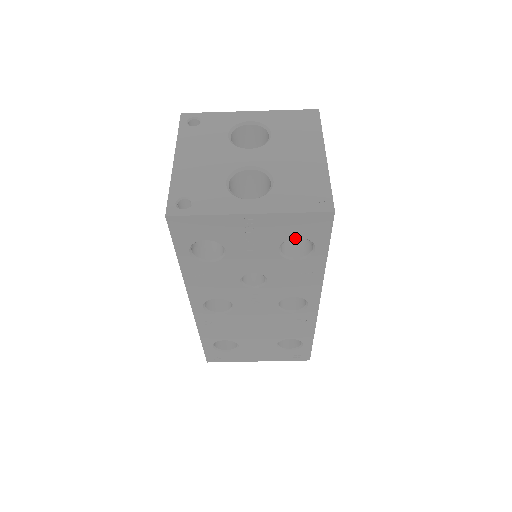
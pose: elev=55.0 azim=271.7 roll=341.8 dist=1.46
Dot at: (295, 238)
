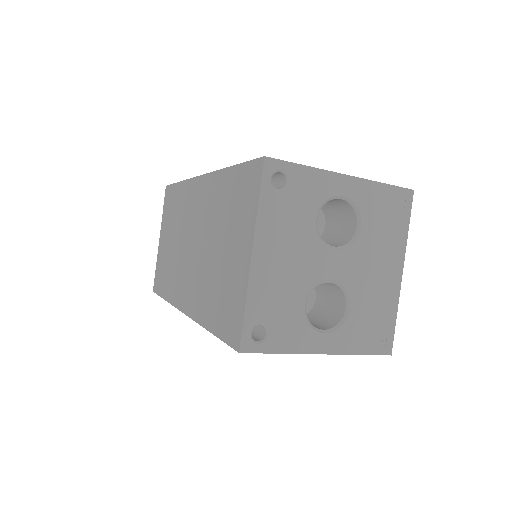
Dot at: occluded
